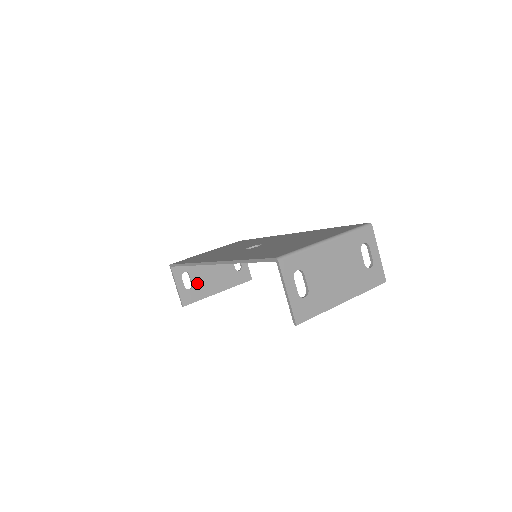
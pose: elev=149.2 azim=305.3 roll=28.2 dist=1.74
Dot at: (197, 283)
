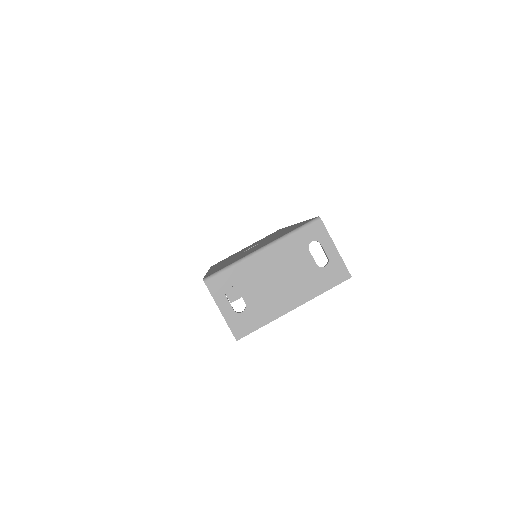
Dot at: occluded
